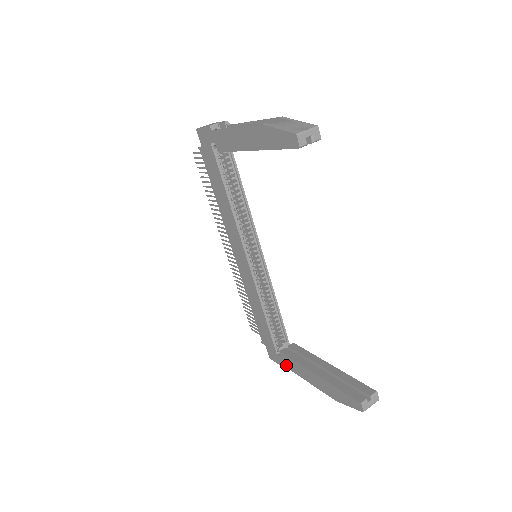
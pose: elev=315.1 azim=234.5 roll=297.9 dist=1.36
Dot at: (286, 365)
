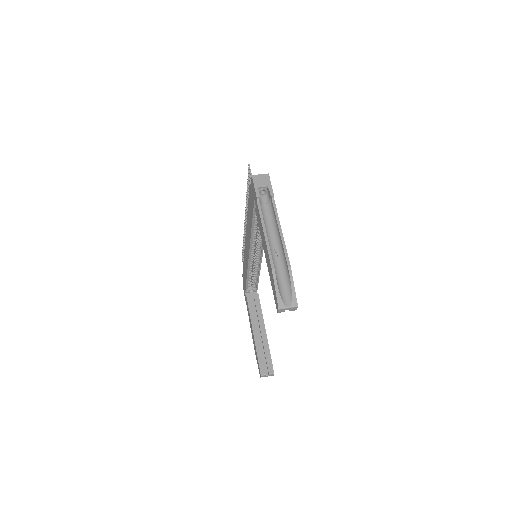
Dot at: (246, 304)
